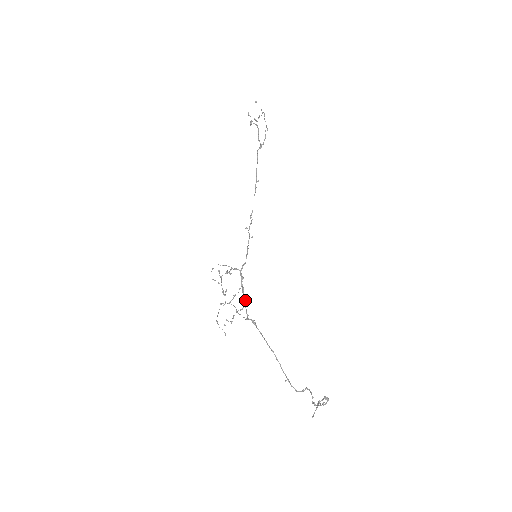
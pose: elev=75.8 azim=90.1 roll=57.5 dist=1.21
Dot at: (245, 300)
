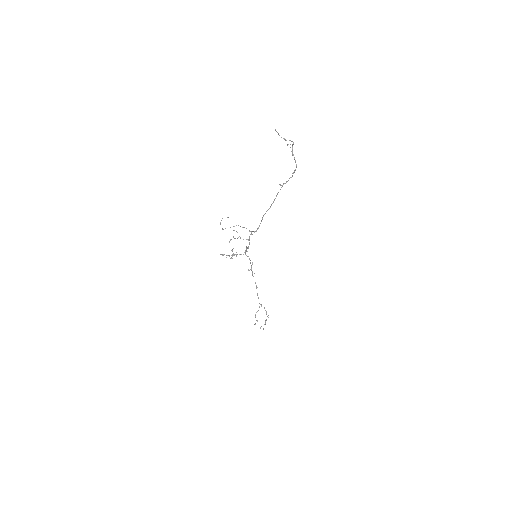
Dot at: (249, 242)
